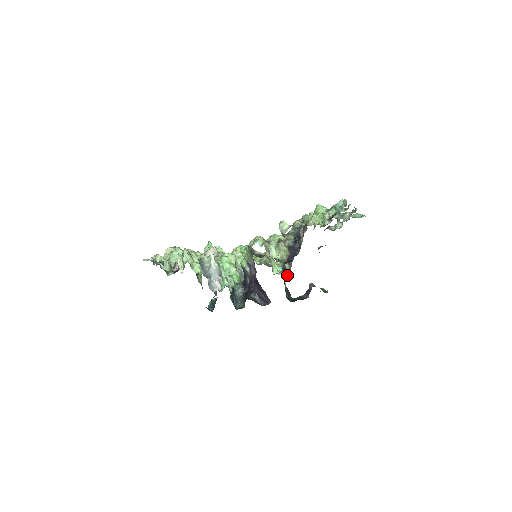
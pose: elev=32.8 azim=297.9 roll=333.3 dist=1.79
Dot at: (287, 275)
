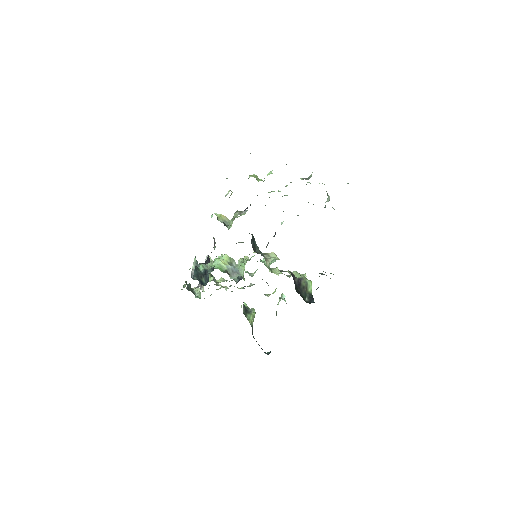
Dot at: occluded
